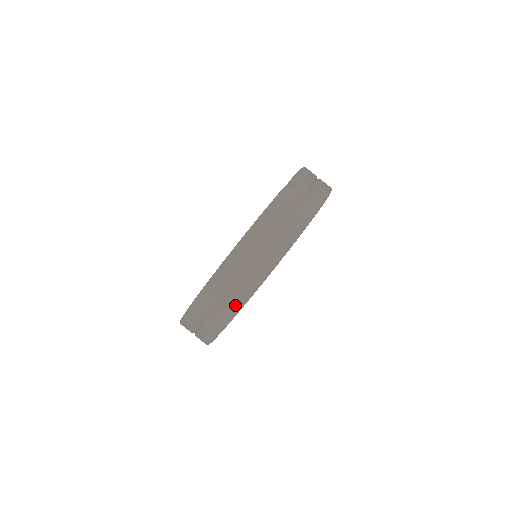
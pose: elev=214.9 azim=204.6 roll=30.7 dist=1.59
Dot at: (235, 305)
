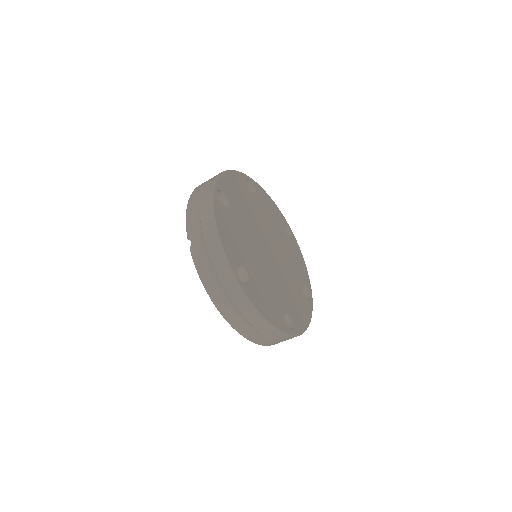
Dot at: (268, 329)
